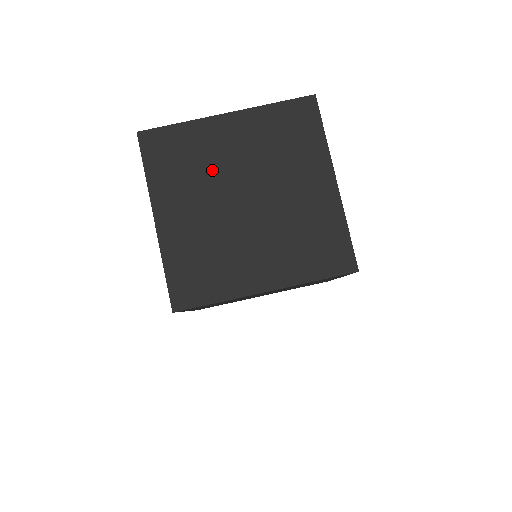
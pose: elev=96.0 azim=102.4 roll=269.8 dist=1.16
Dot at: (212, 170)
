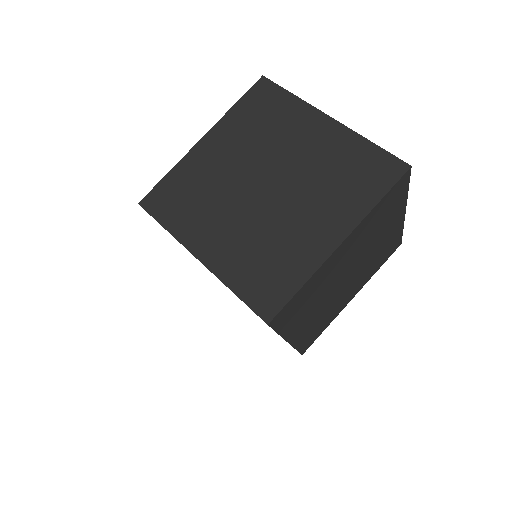
Dot at: (272, 144)
